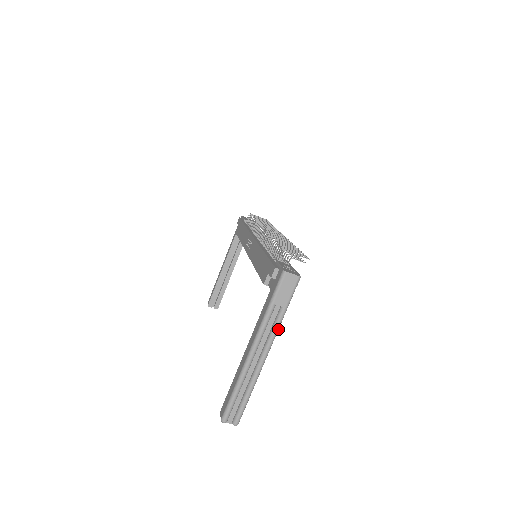
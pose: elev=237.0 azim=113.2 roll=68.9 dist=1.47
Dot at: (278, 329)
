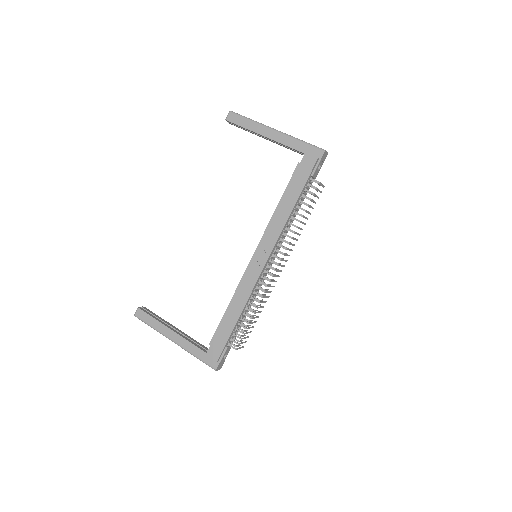
Dot at: occluded
